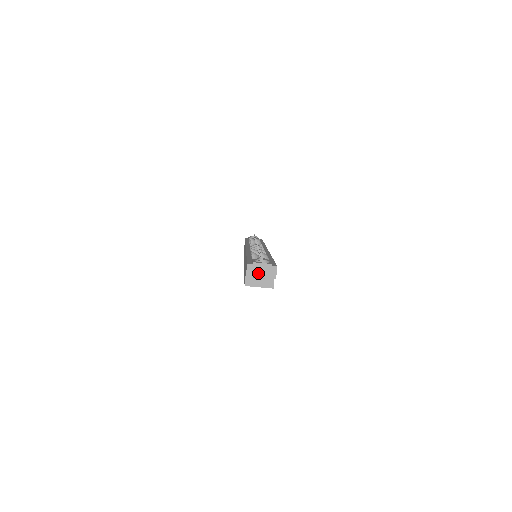
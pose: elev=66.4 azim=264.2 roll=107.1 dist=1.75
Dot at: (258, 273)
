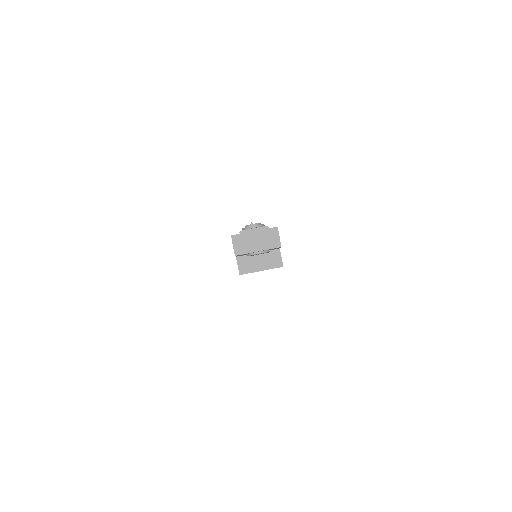
Dot at: (251, 245)
